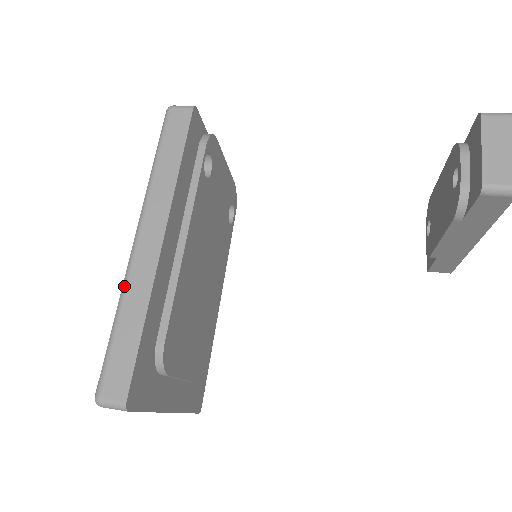
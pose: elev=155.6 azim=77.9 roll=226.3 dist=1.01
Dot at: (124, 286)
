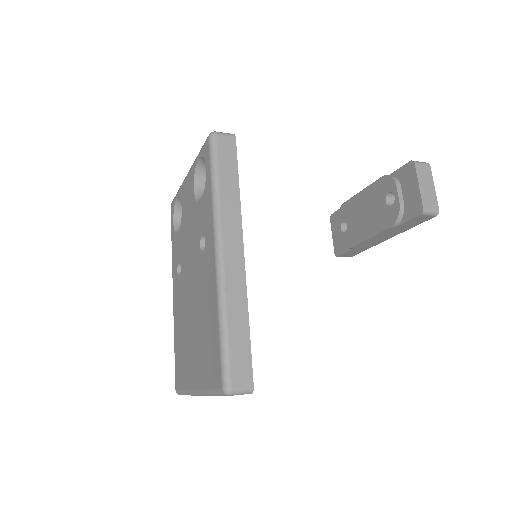
Dot at: (223, 294)
